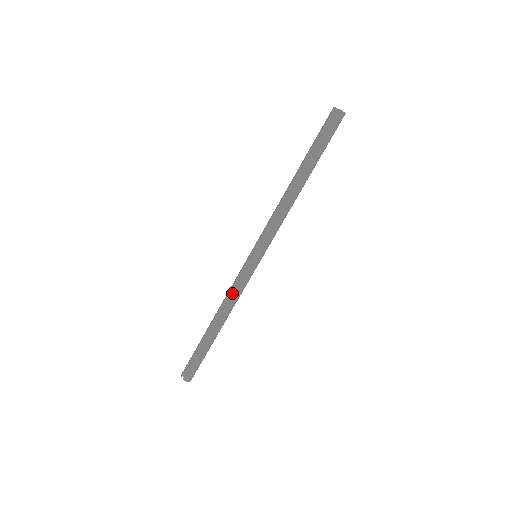
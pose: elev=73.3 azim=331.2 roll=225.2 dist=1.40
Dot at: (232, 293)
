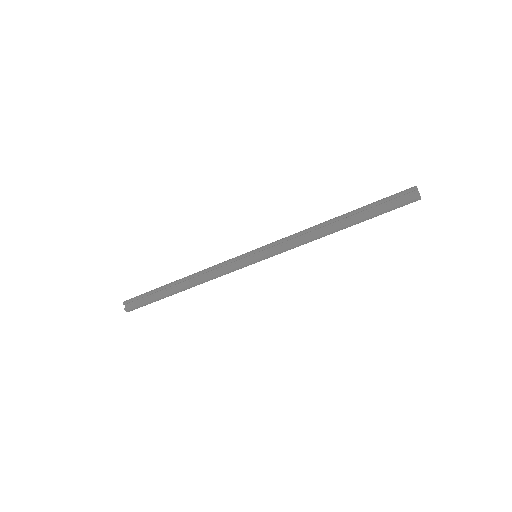
Dot at: (214, 273)
